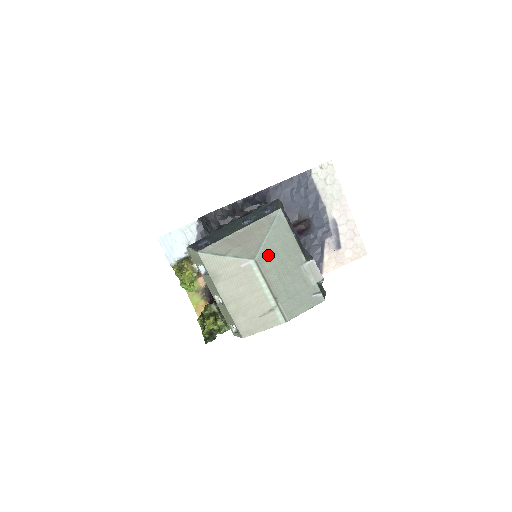
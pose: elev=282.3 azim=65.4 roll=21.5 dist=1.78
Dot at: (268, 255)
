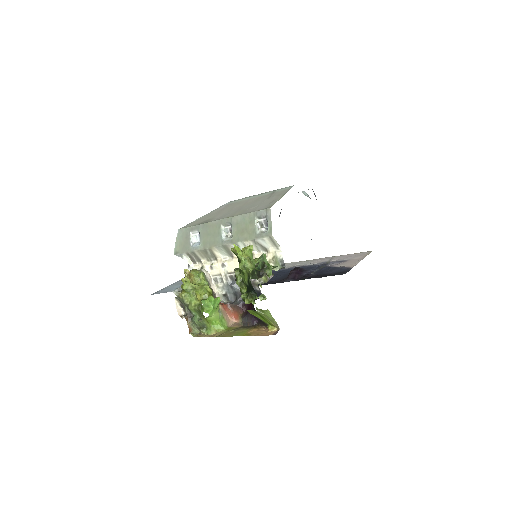
Dot at: occluded
